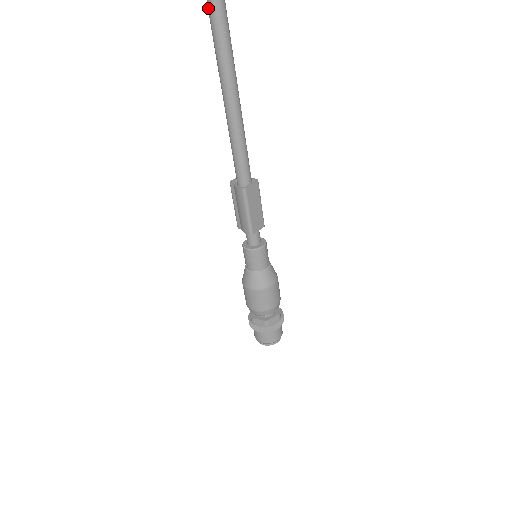
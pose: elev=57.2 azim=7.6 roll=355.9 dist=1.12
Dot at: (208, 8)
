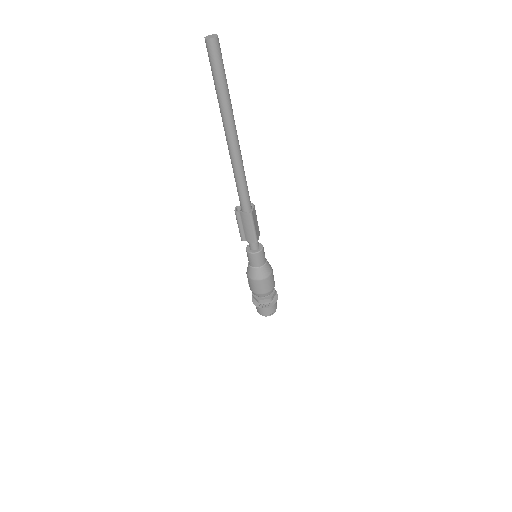
Dot at: (220, 103)
